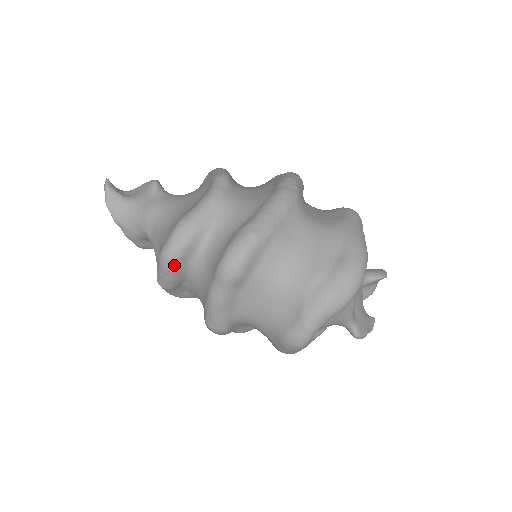
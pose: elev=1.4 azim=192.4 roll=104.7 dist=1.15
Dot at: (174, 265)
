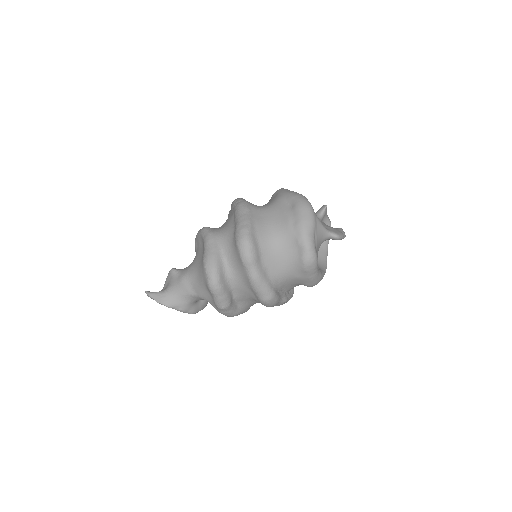
Dot at: (220, 284)
